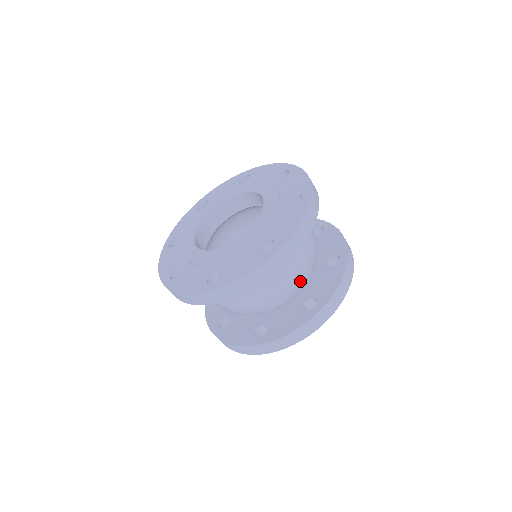
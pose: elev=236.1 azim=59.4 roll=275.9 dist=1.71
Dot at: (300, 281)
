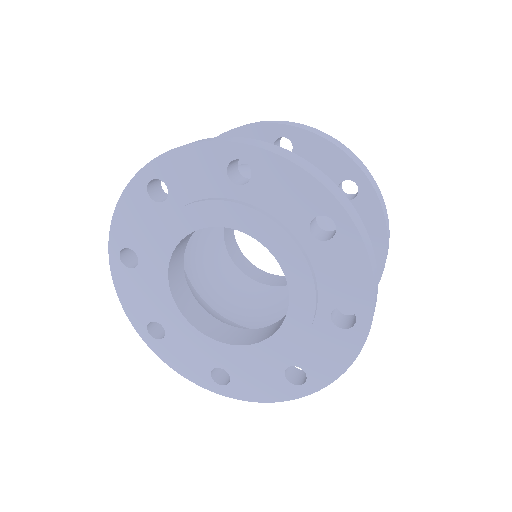
Dot at: occluded
